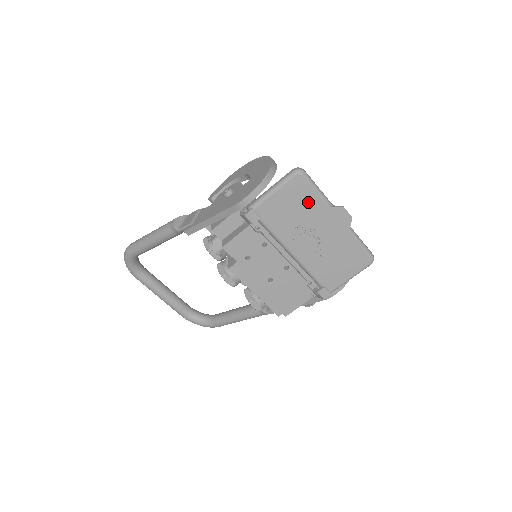
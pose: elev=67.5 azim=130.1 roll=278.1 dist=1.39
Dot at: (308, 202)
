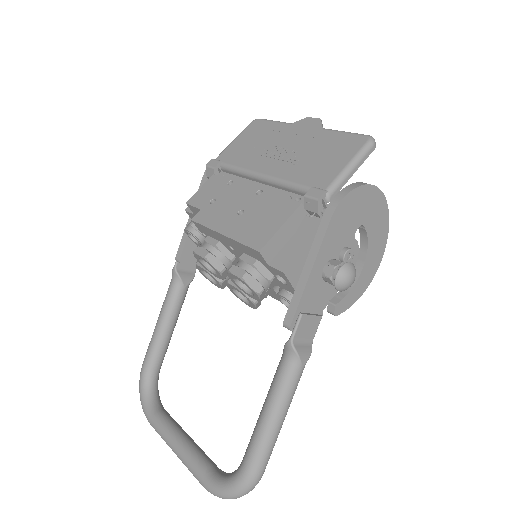
Dot at: (268, 131)
